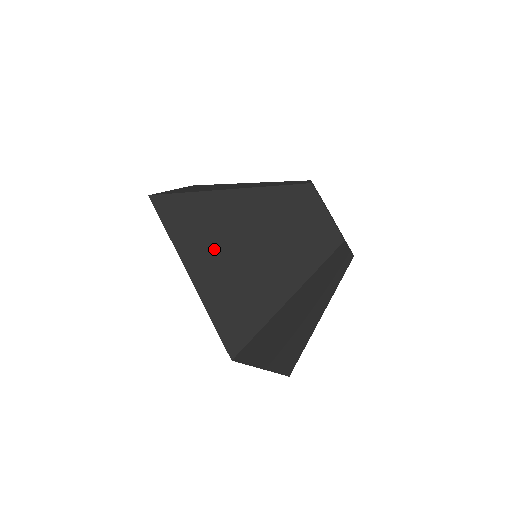
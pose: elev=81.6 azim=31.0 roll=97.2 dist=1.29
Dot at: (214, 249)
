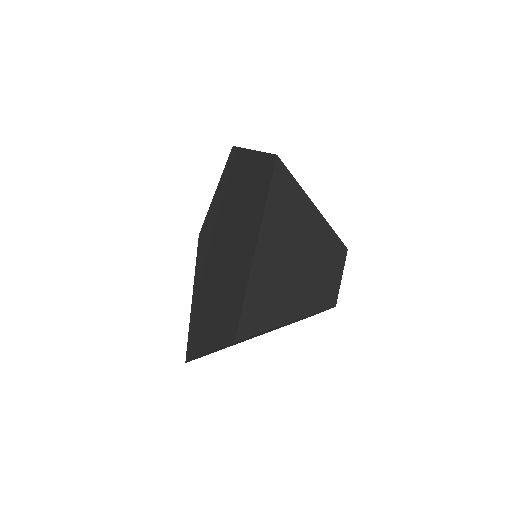
Dot at: (281, 242)
